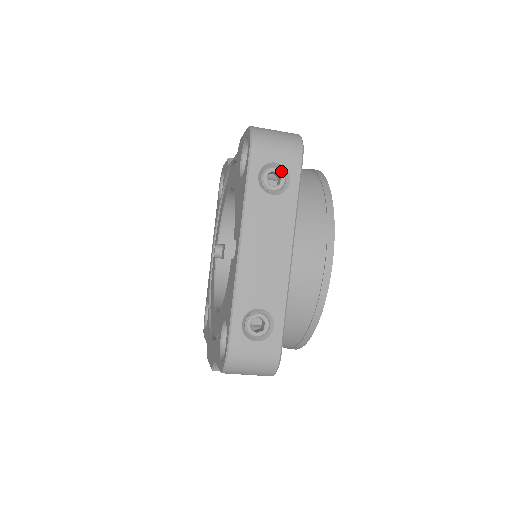
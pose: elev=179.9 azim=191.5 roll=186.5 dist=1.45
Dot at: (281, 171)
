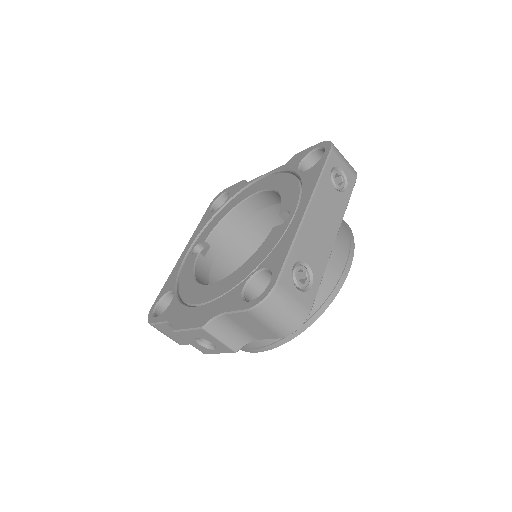
Dot at: (344, 178)
